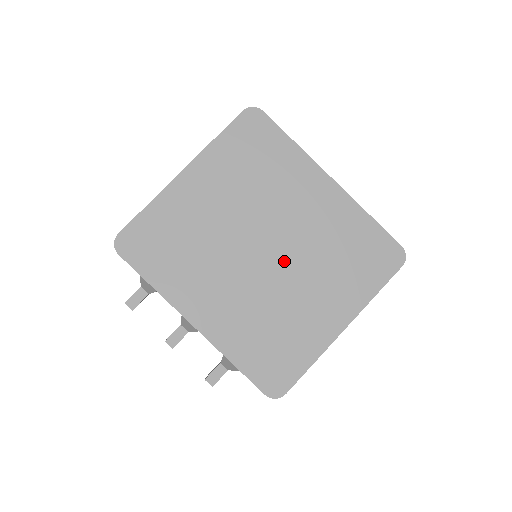
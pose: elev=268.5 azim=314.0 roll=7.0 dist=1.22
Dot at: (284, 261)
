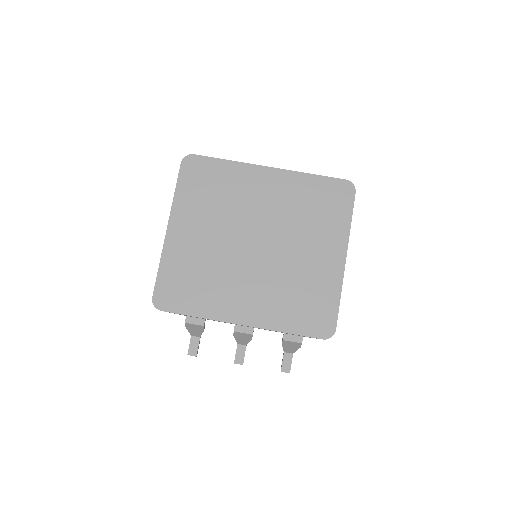
Dot at: (274, 242)
